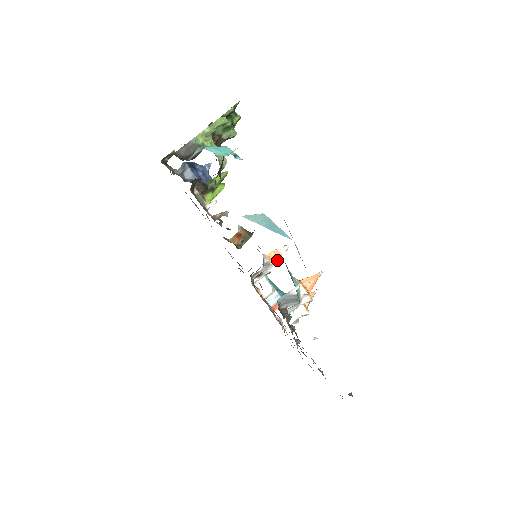
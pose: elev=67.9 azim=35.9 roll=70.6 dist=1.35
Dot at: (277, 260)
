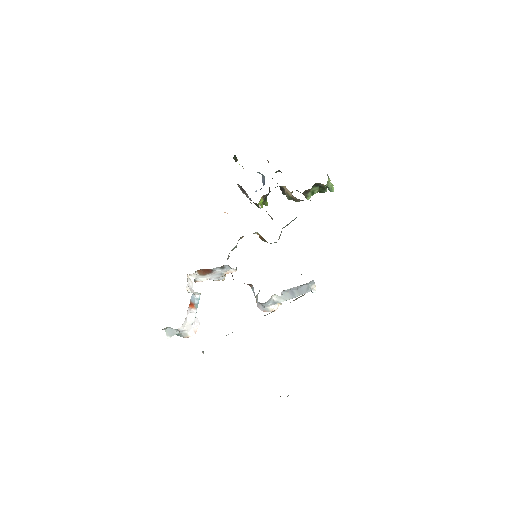
Dot at: (216, 279)
